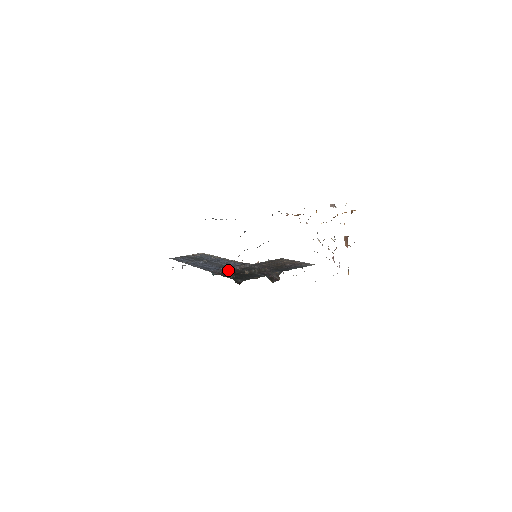
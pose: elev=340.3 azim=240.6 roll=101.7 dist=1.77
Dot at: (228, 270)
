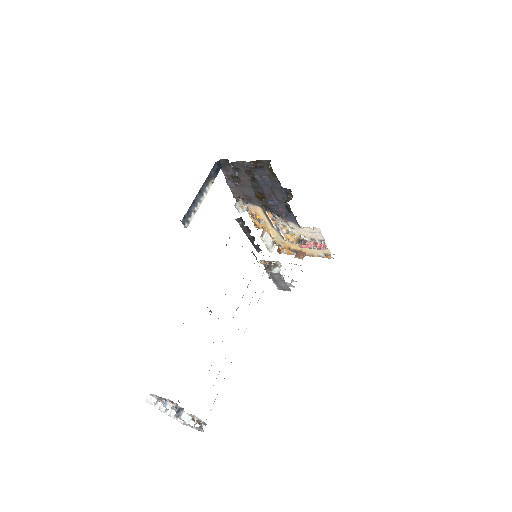
Dot at: (248, 227)
